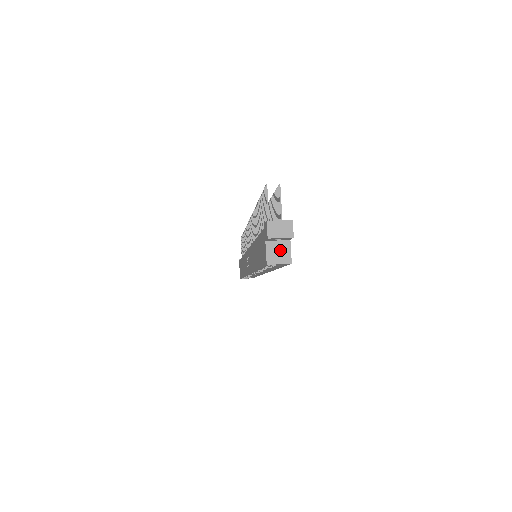
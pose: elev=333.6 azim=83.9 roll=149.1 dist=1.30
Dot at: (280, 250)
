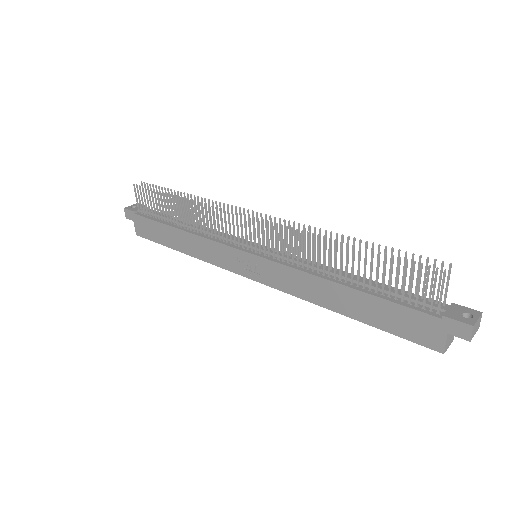
Dot at: occluded
